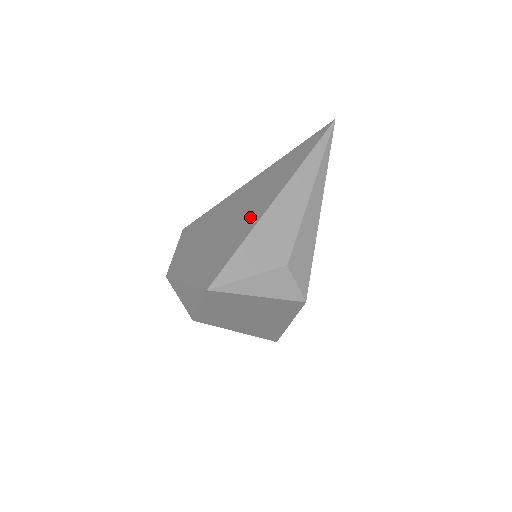
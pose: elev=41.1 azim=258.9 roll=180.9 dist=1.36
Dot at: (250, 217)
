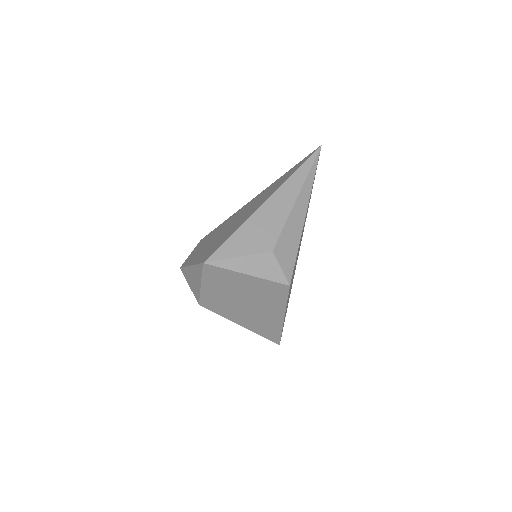
Dot at: (246, 215)
